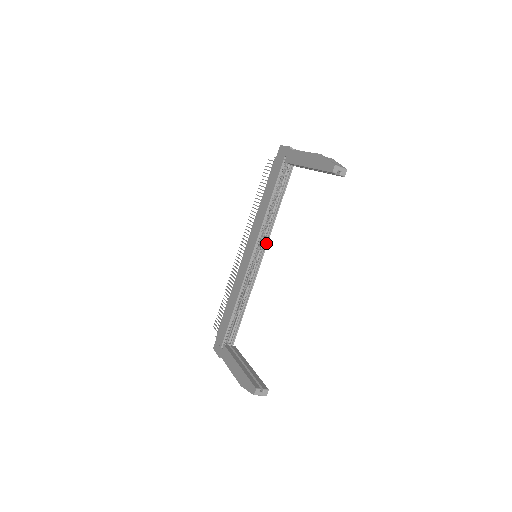
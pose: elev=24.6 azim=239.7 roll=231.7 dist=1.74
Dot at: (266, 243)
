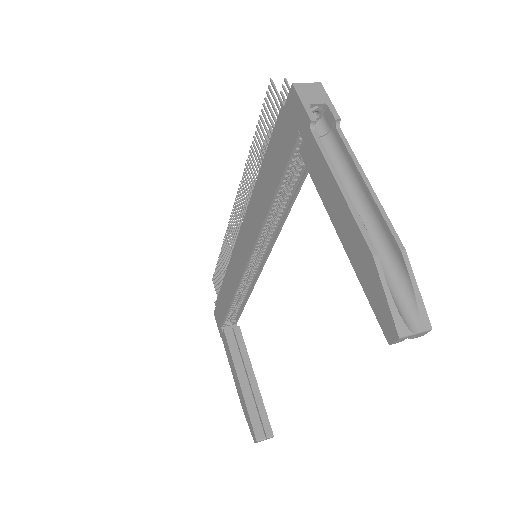
Dot at: (271, 245)
